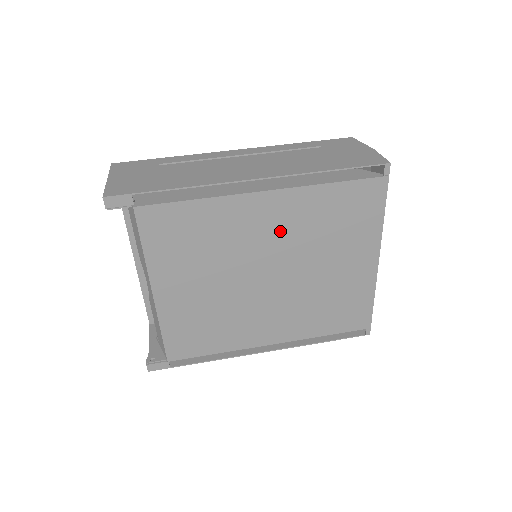
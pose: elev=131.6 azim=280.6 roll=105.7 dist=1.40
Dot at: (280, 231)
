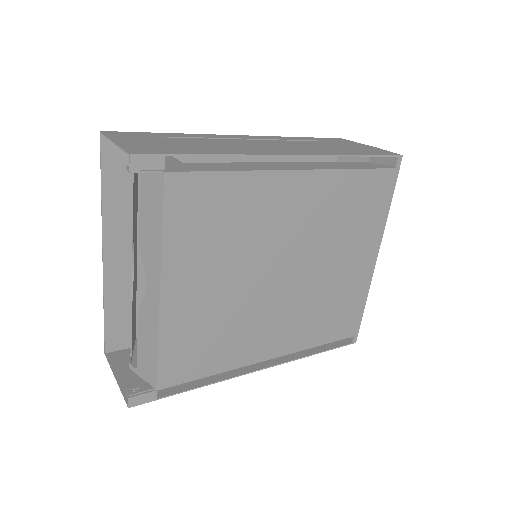
Dot at: (305, 219)
